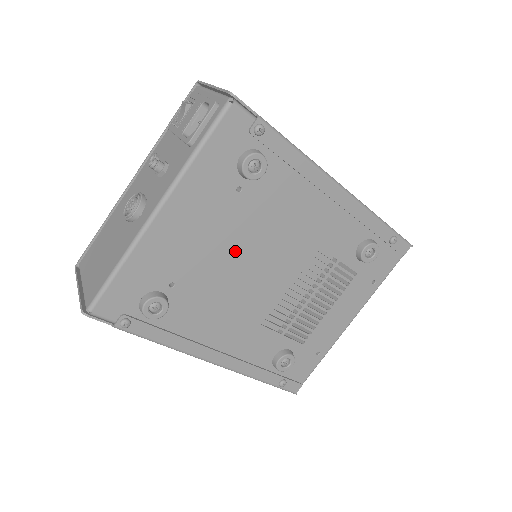
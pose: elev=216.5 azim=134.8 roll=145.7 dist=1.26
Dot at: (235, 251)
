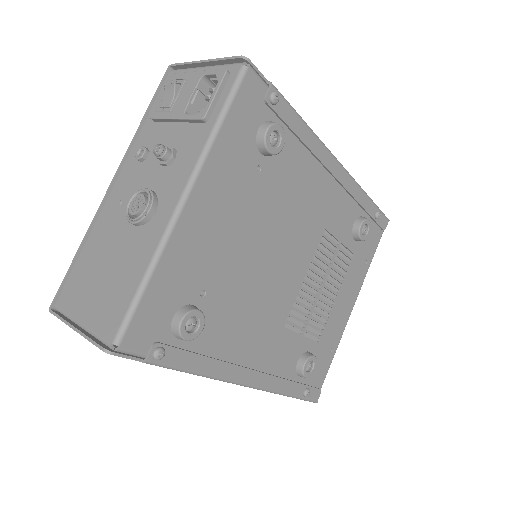
Dot at: (259, 242)
